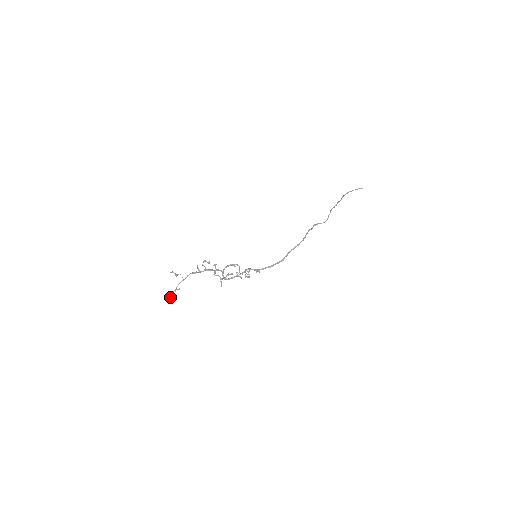
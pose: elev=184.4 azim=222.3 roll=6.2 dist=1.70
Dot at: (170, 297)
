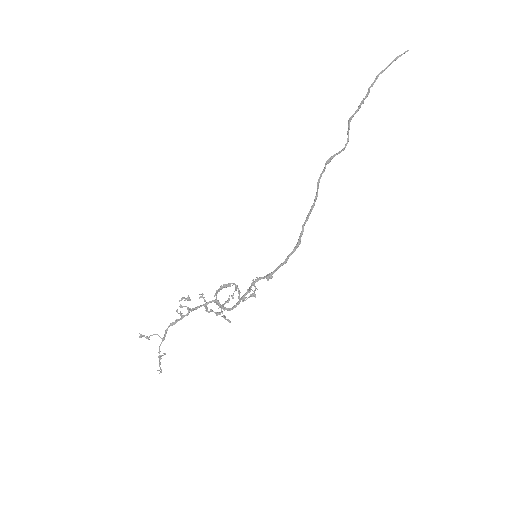
Dot at: (157, 370)
